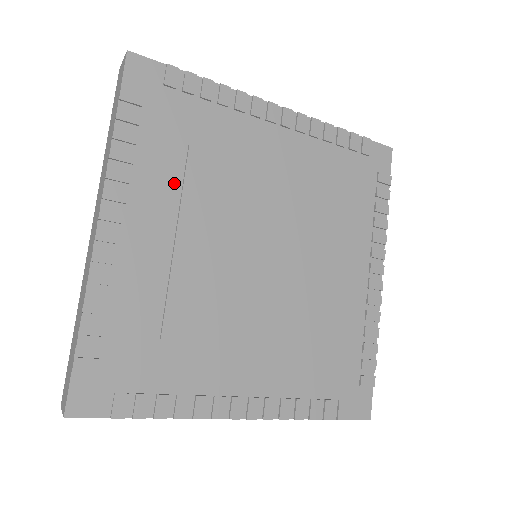
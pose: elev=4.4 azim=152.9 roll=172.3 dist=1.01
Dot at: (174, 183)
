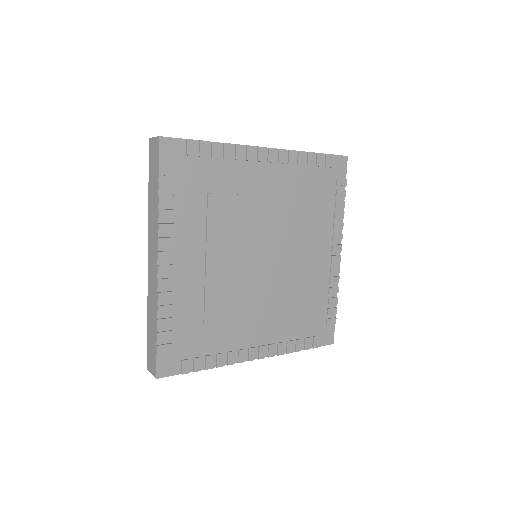
Dot at: (201, 224)
